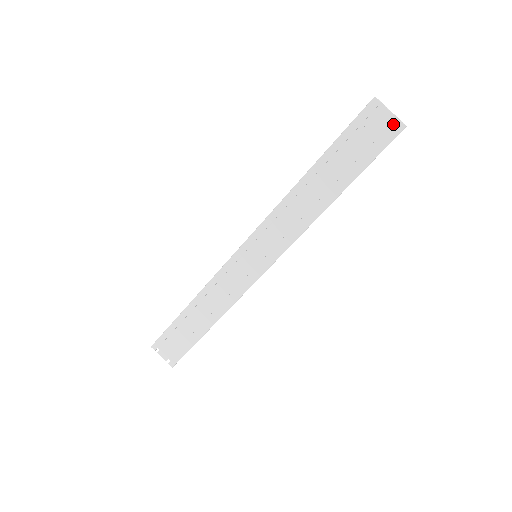
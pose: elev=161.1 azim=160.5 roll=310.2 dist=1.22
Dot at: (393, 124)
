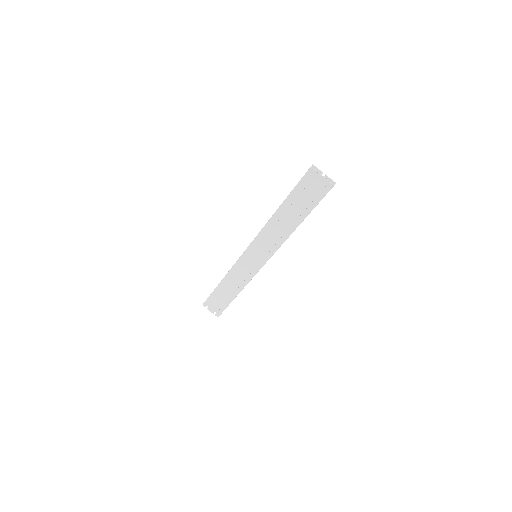
Dot at: (327, 182)
